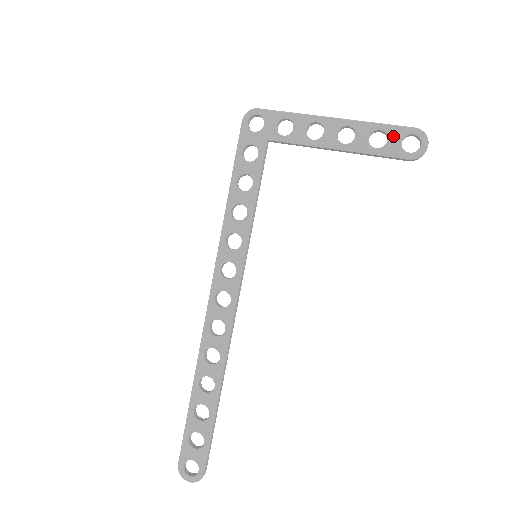
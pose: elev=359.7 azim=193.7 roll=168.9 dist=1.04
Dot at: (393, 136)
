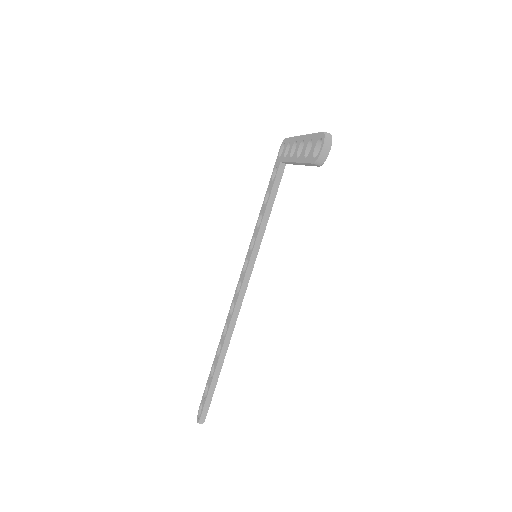
Dot at: (314, 143)
